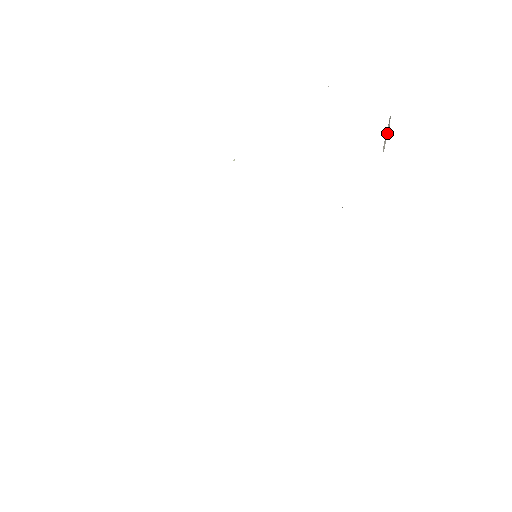
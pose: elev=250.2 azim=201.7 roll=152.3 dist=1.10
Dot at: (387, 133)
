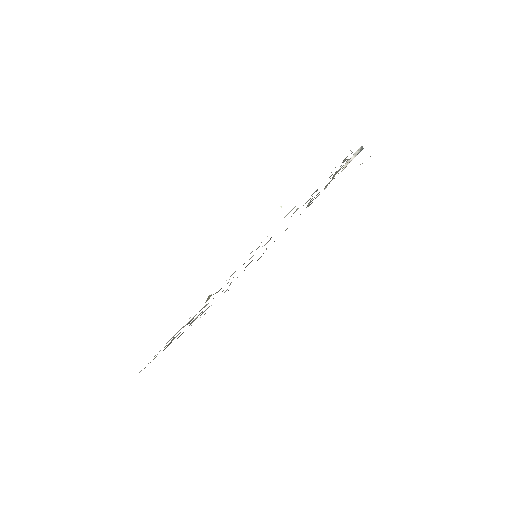
Dot at: (353, 157)
